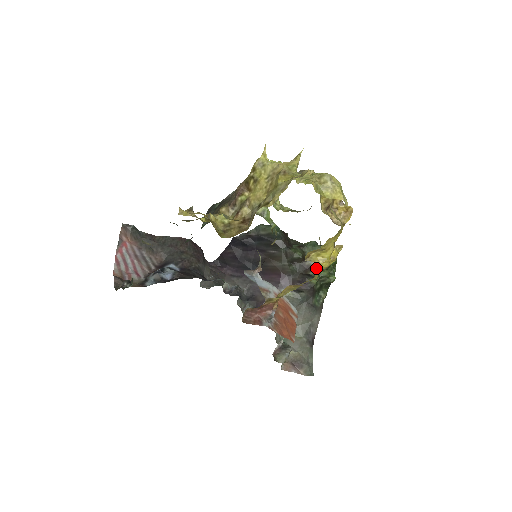
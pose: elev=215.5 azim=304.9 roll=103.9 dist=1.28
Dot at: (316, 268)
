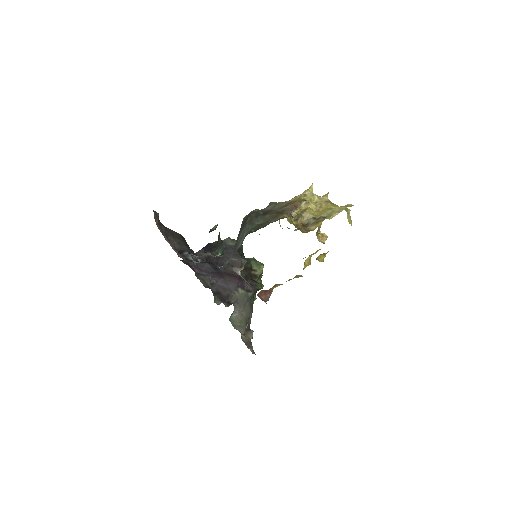
Dot at: (258, 276)
